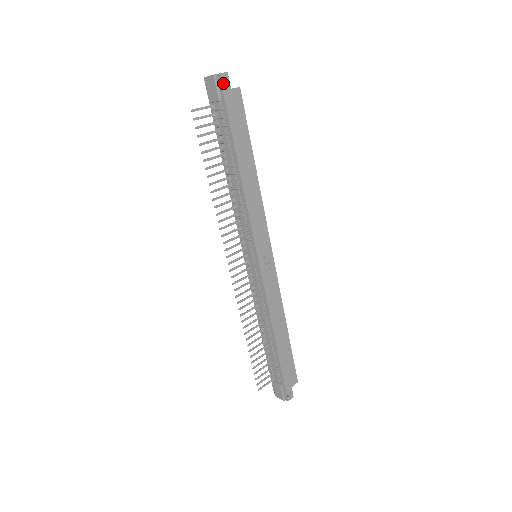
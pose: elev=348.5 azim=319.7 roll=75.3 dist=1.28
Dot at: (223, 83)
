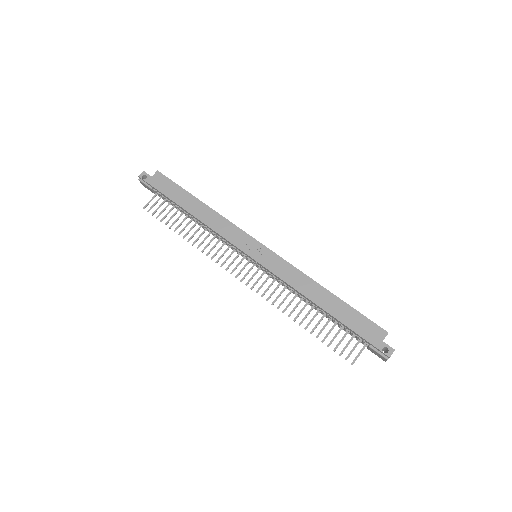
Dot at: (148, 178)
